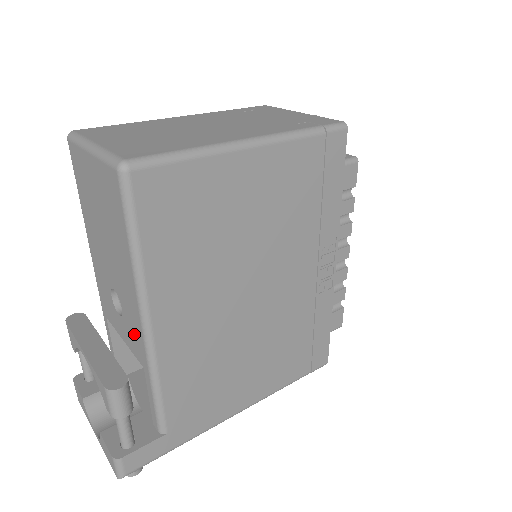
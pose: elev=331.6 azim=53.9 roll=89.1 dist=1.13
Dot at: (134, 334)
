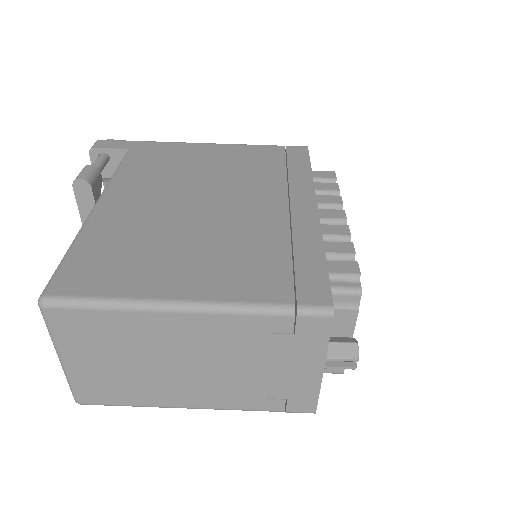
Dot at: occluded
